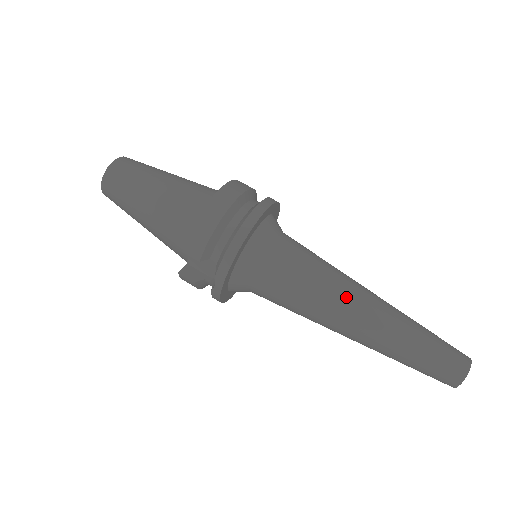
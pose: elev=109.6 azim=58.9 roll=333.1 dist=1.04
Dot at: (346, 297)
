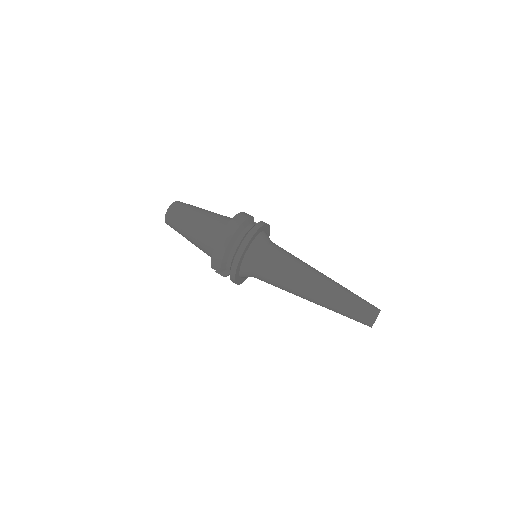
Dot at: (302, 285)
